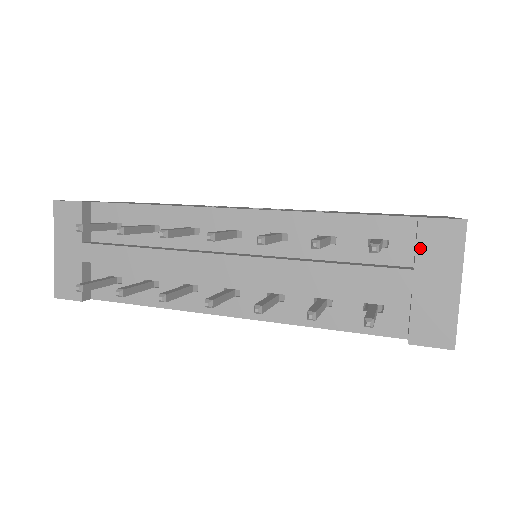
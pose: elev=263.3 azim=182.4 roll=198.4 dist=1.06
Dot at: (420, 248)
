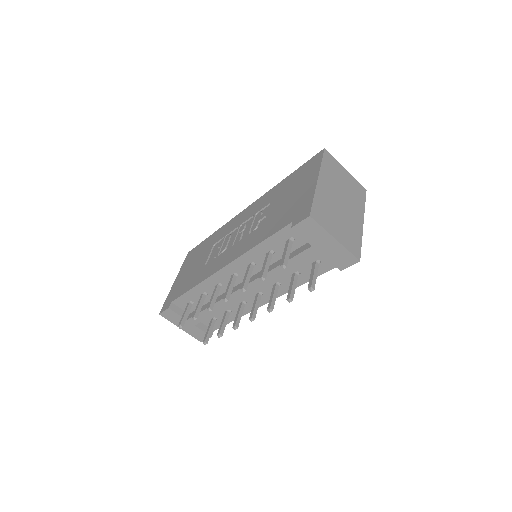
Dot at: (305, 238)
